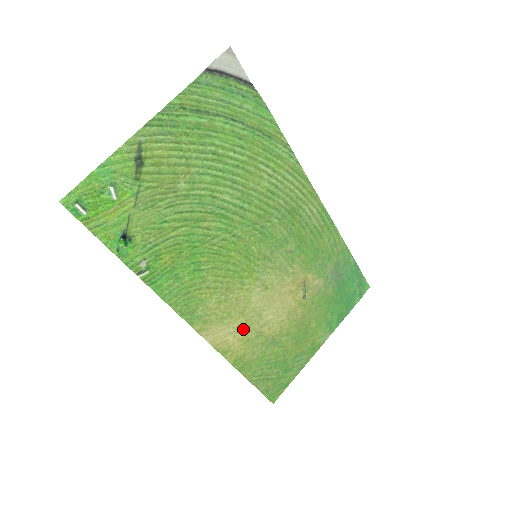
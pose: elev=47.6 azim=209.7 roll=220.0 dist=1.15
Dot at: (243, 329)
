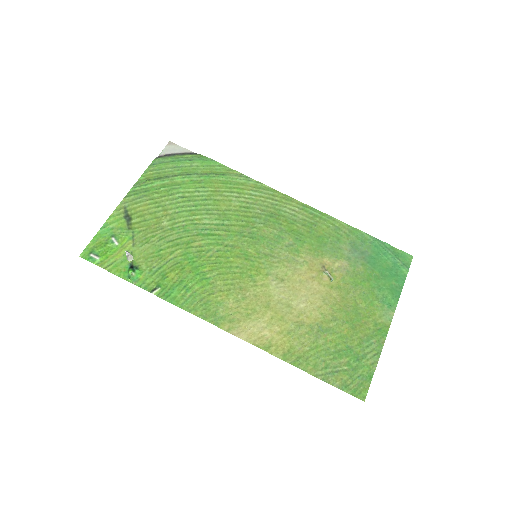
Dot at: (277, 322)
